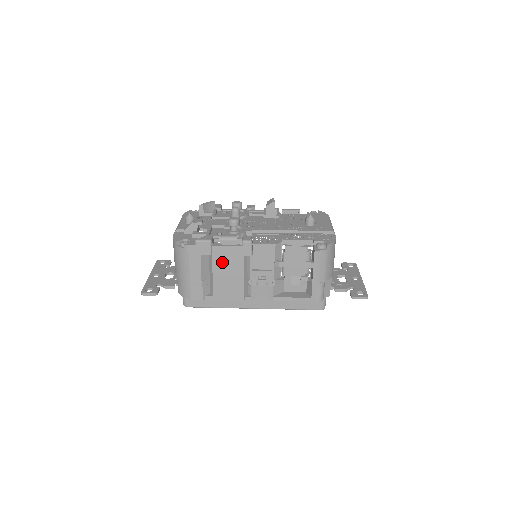
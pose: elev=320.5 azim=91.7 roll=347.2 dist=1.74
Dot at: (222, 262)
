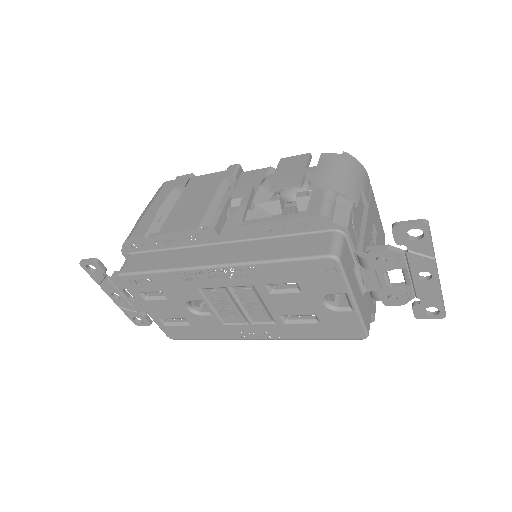
Dot at: (194, 190)
